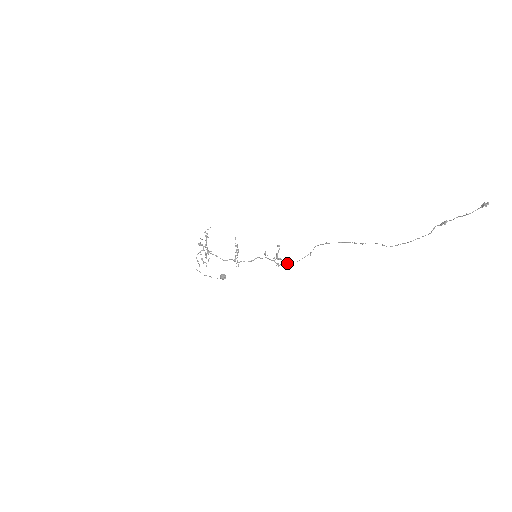
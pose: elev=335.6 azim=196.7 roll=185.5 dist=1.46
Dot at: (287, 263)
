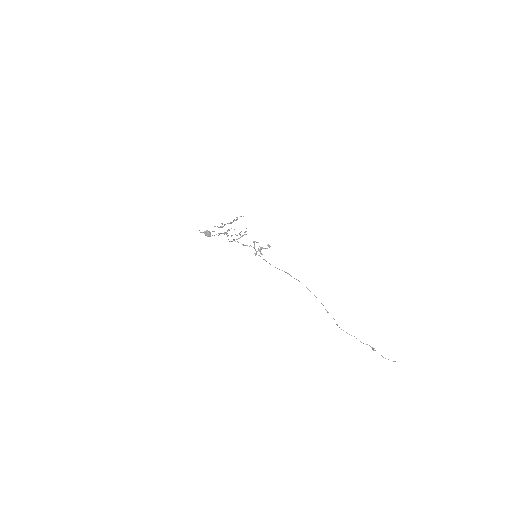
Dot at: (264, 259)
